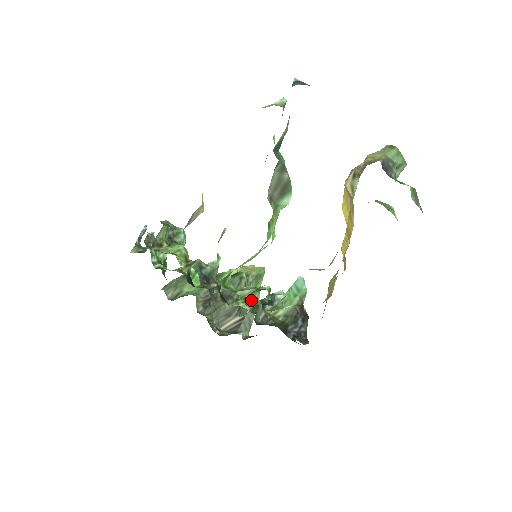
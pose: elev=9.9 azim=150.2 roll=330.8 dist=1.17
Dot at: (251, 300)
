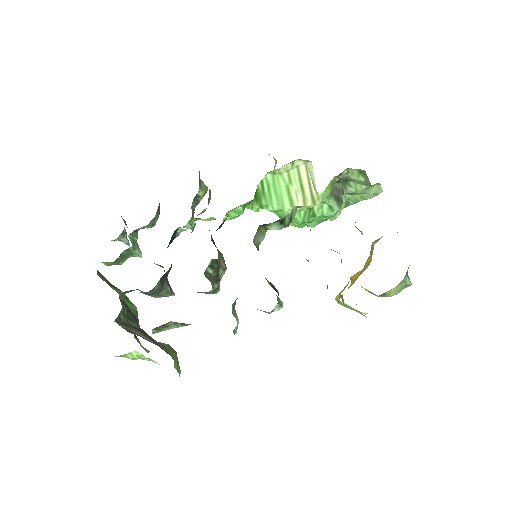
Dot at: (213, 289)
